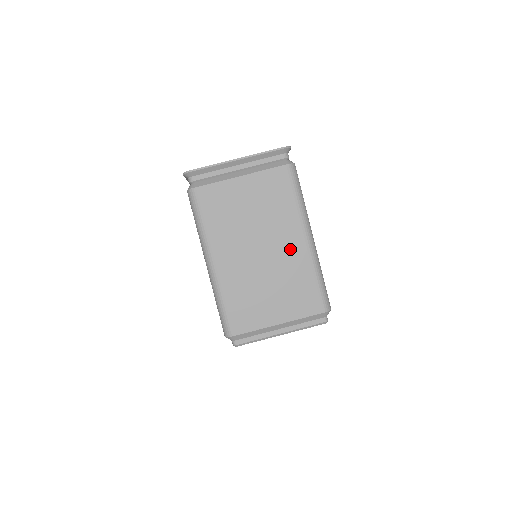
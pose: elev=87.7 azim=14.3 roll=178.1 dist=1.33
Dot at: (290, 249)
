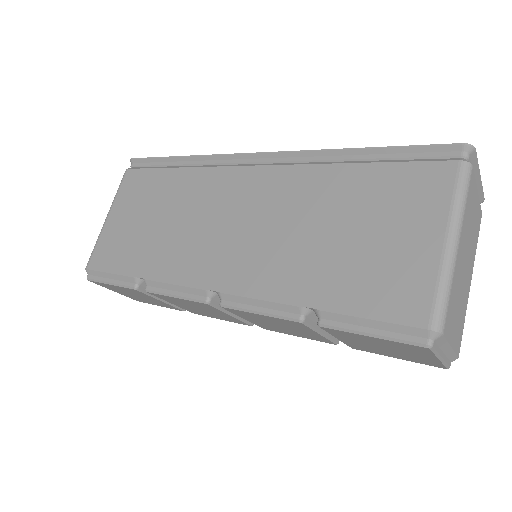
Dot at: (468, 282)
